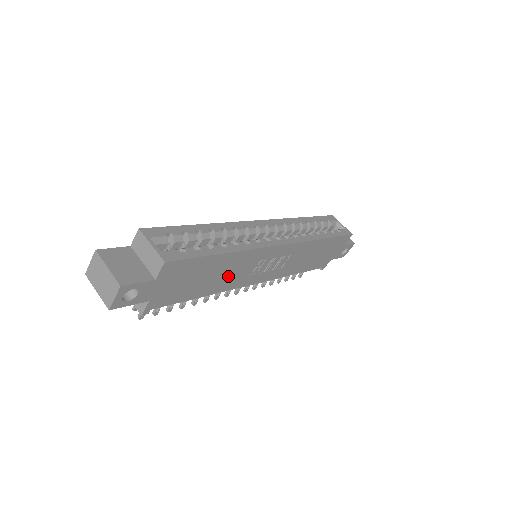
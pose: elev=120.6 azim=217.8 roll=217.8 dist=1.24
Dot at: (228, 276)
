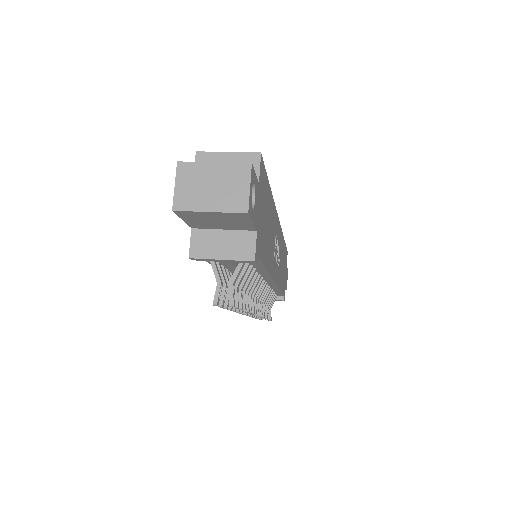
Dot at: (271, 243)
